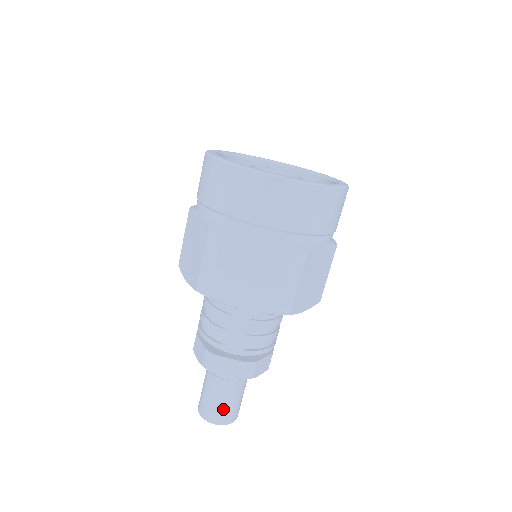
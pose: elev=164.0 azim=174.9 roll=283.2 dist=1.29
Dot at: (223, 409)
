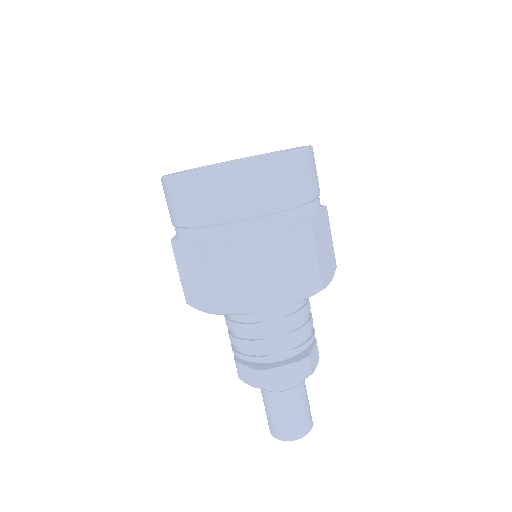
Dot at: (298, 420)
